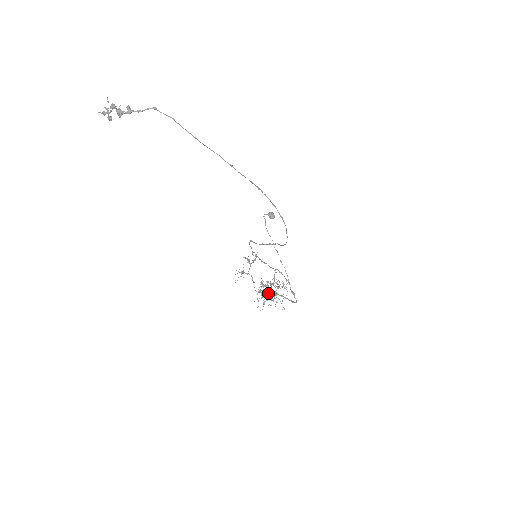
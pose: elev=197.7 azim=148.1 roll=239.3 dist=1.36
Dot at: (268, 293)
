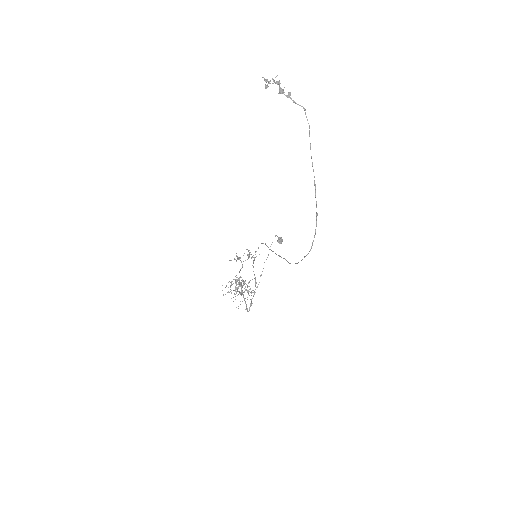
Dot at: (237, 288)
